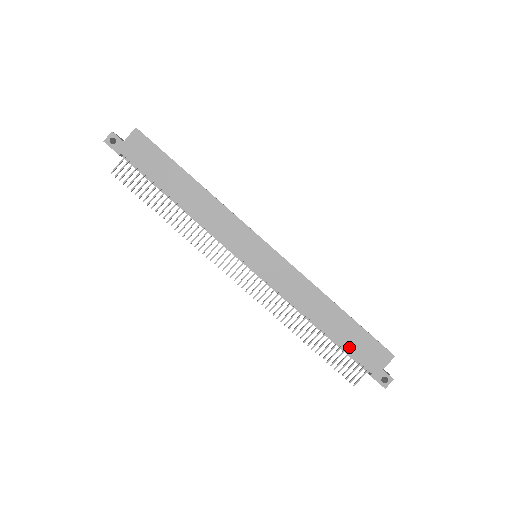
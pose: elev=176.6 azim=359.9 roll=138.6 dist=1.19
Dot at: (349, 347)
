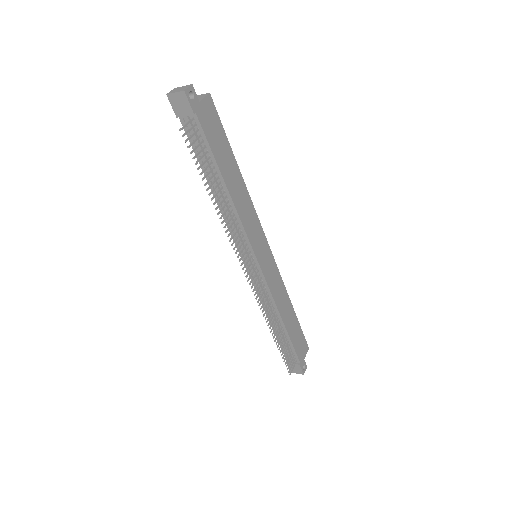
Dot at: (294, 341)
